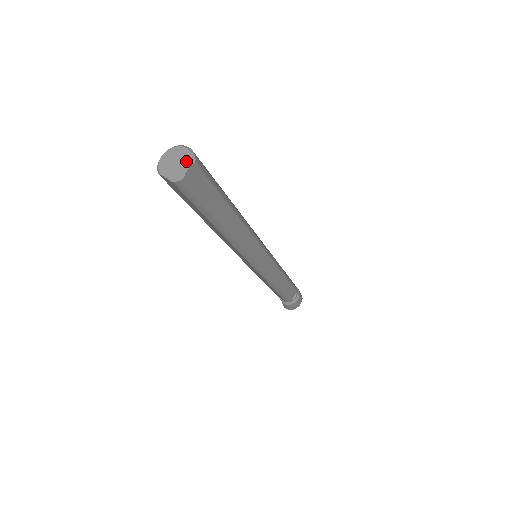
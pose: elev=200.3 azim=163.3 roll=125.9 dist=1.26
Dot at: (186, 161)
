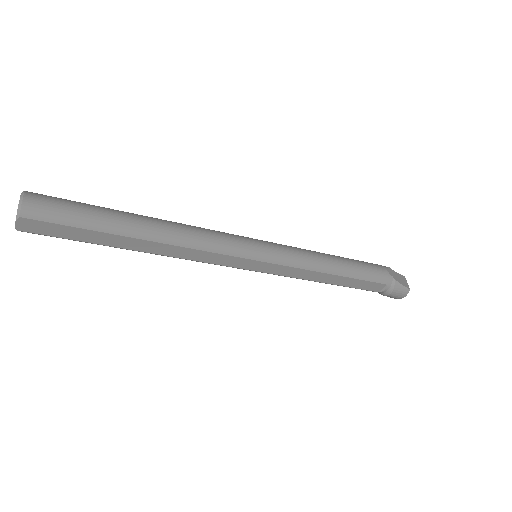
Dot at: (17, 213)
